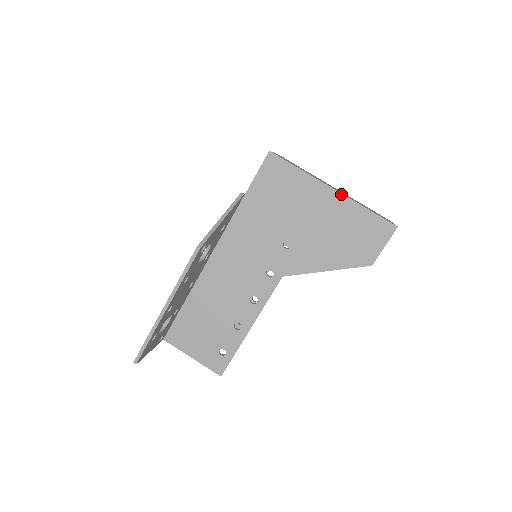
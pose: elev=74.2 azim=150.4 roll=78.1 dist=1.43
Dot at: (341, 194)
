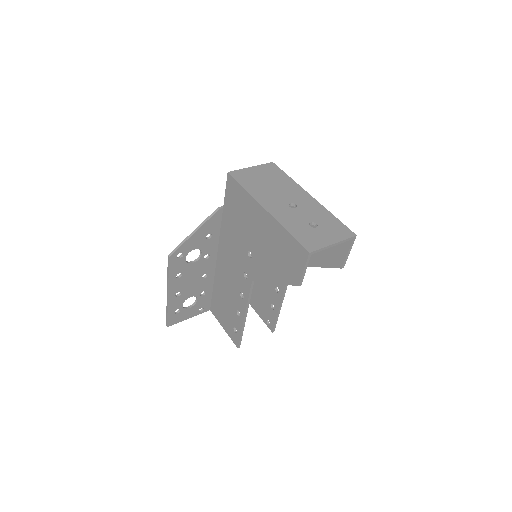
Dot at: (270, 215)
